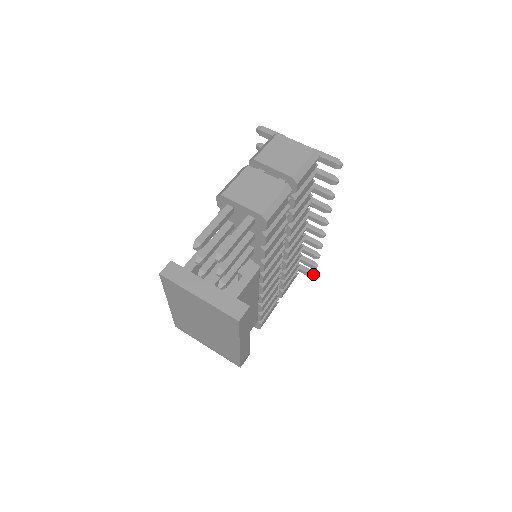
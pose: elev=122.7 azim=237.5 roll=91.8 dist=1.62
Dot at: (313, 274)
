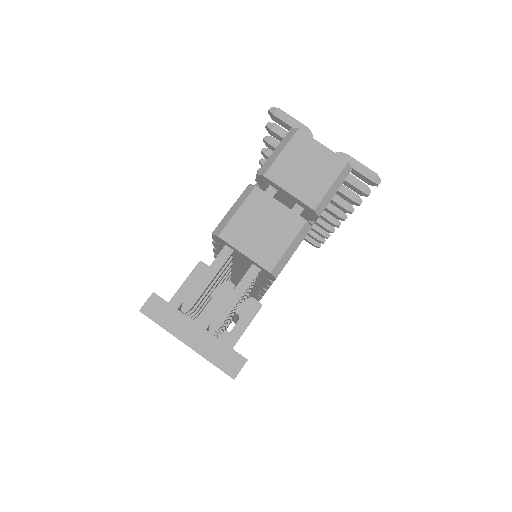
Dot at: (318, 245)
